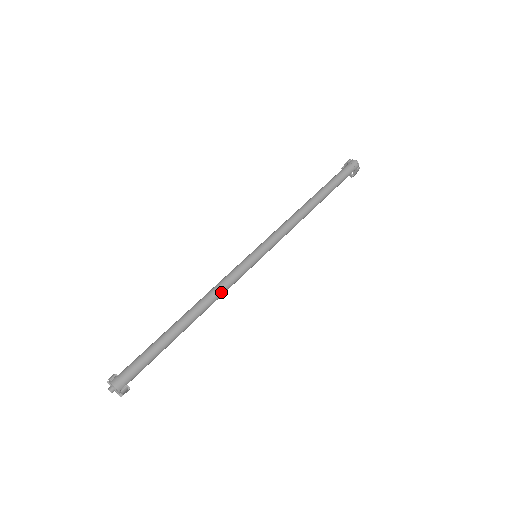
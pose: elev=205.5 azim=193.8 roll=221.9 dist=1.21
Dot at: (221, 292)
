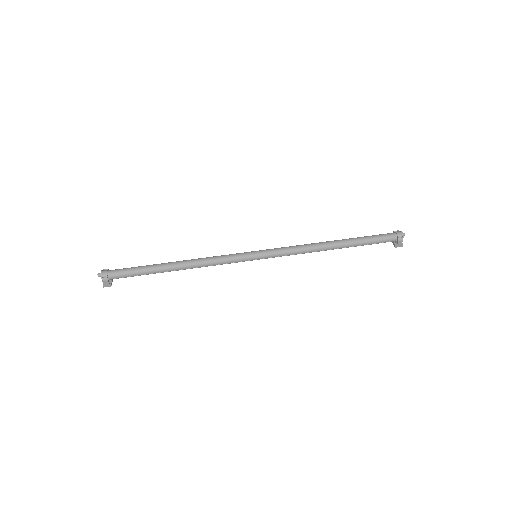
Dot at: (209, 261)
